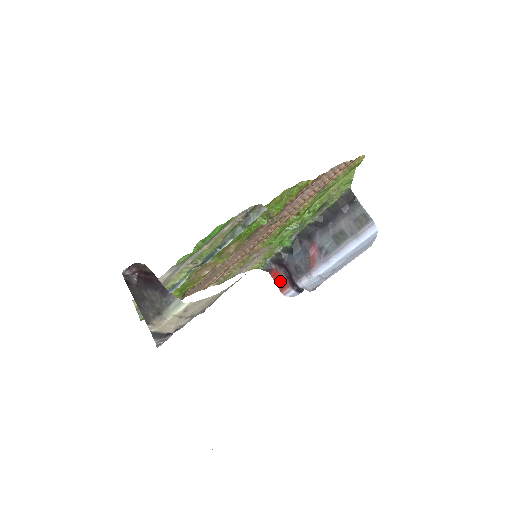
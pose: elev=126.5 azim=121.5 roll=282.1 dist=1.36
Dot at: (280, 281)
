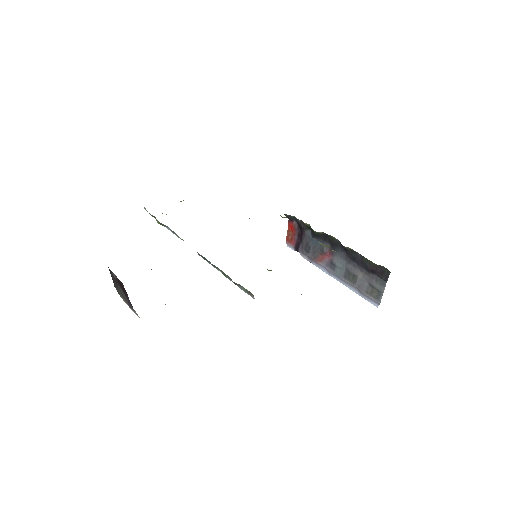
Dot at: (291, 233)
